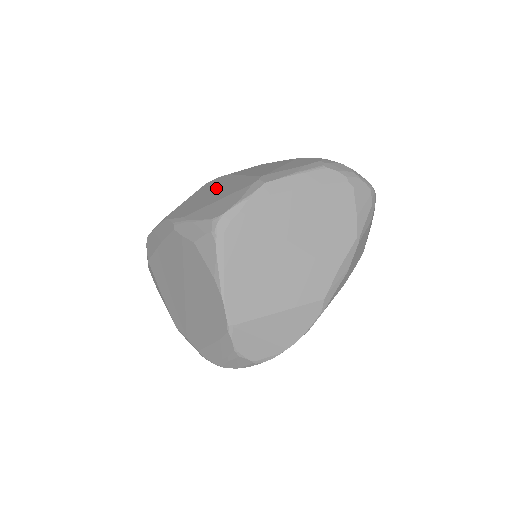
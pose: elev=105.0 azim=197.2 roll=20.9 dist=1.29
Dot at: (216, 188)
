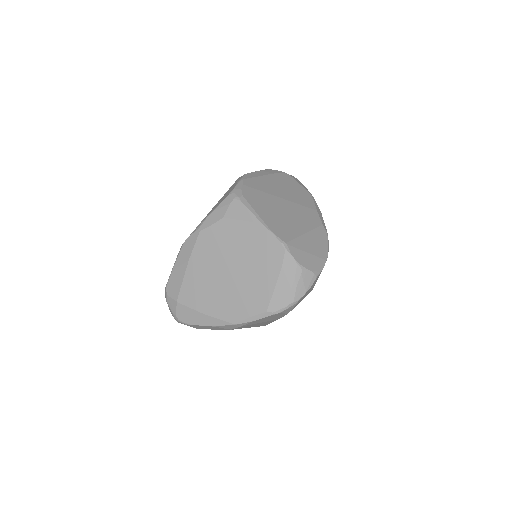
Dot at: occluded
